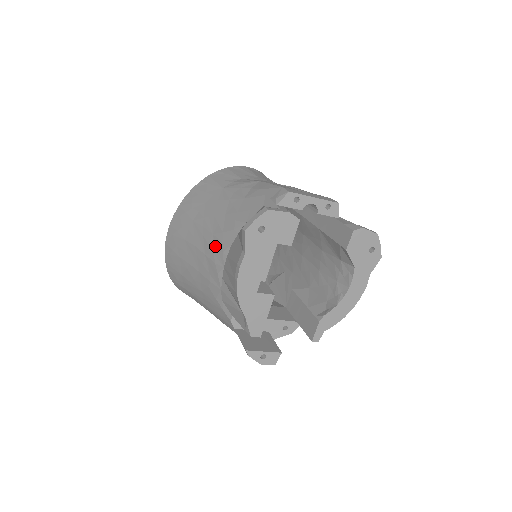
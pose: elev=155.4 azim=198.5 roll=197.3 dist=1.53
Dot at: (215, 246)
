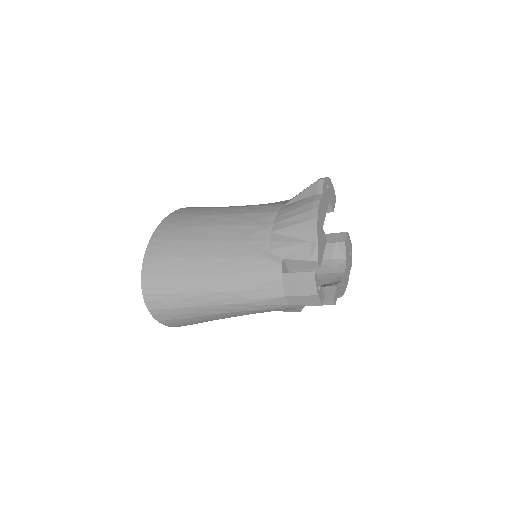
Dot at: (254, 217)
